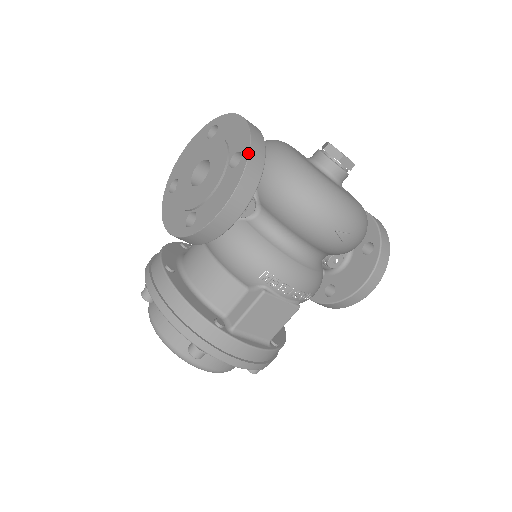
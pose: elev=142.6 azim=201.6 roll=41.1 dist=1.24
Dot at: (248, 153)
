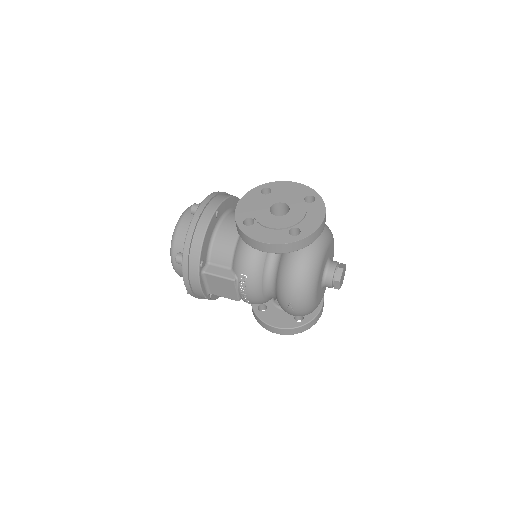
Dot at: (301, 239)
